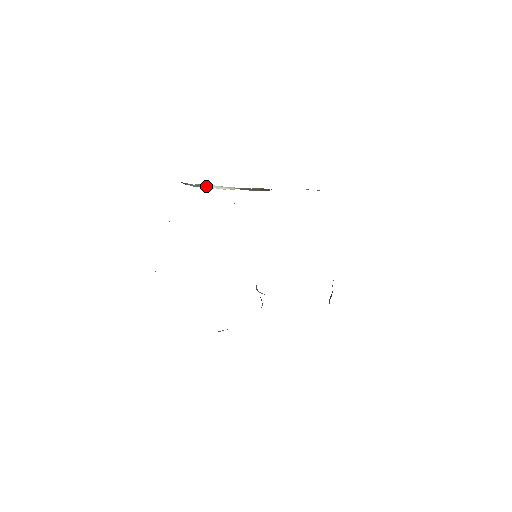
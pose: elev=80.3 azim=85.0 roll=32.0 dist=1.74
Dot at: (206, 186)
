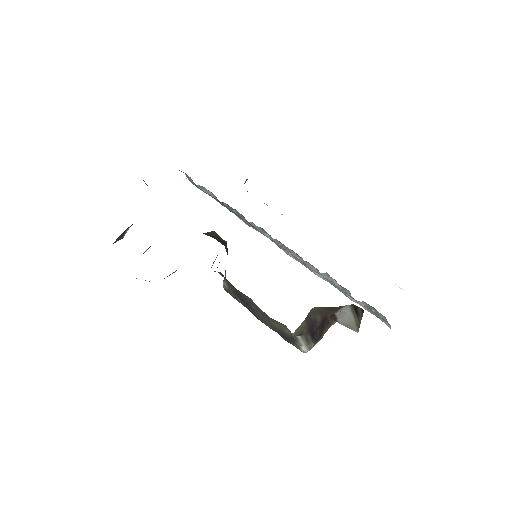
Dot at: occluded
